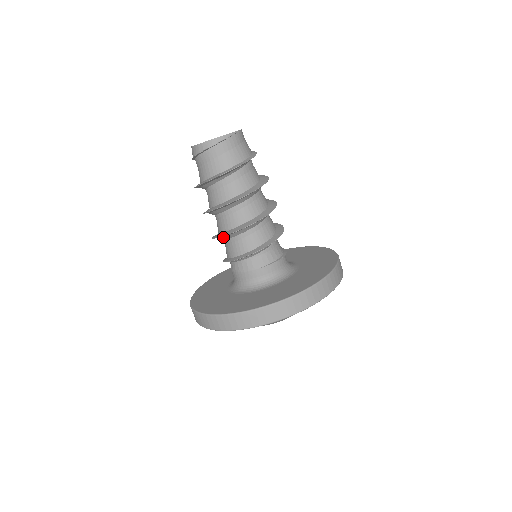
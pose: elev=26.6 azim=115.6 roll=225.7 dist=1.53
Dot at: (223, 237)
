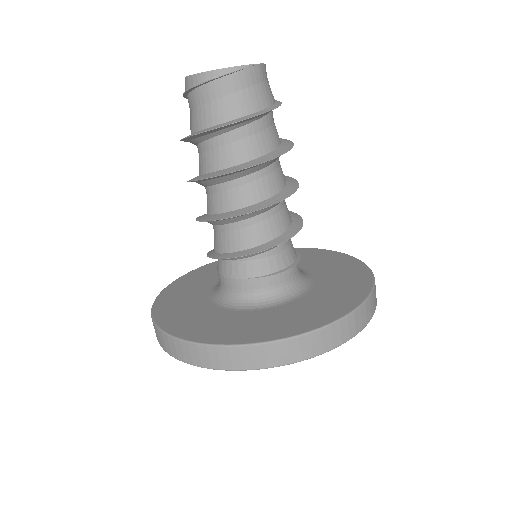
Dot at: occluded
